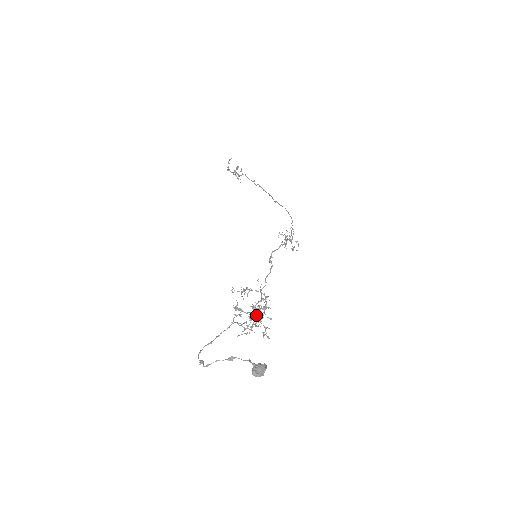
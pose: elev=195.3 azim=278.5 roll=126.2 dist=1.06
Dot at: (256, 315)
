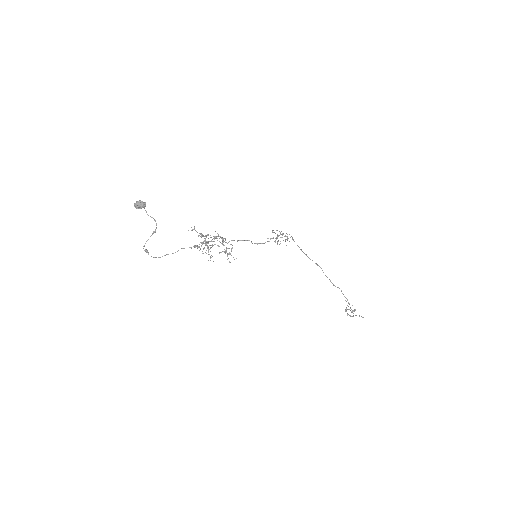
Dot at: (227, 253)
